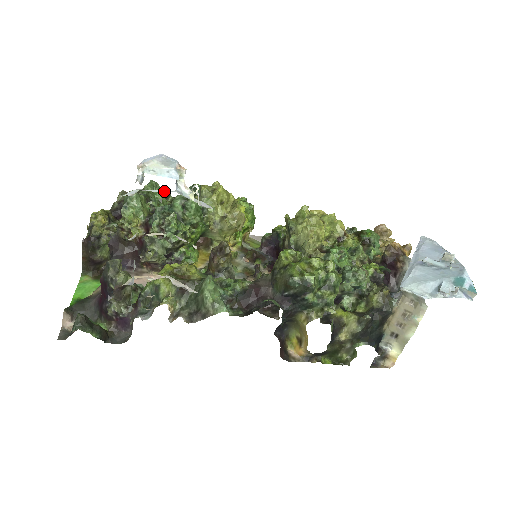
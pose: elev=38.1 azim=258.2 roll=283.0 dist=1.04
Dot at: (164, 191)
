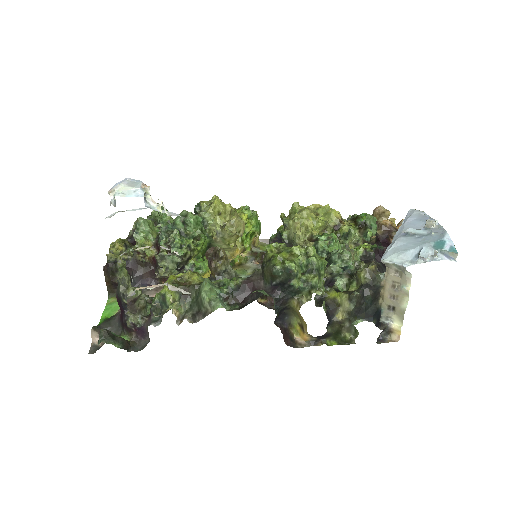
Dot at: (139, 209)
